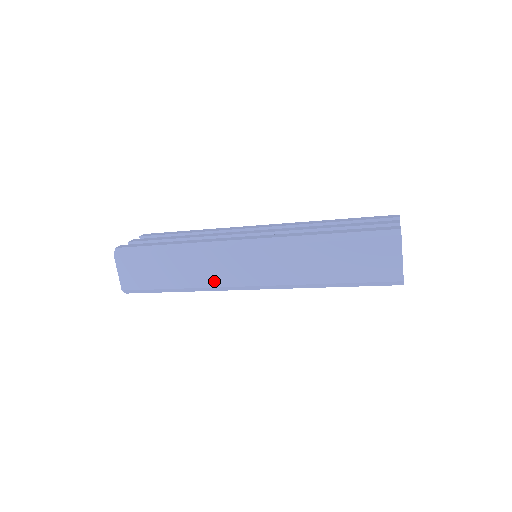
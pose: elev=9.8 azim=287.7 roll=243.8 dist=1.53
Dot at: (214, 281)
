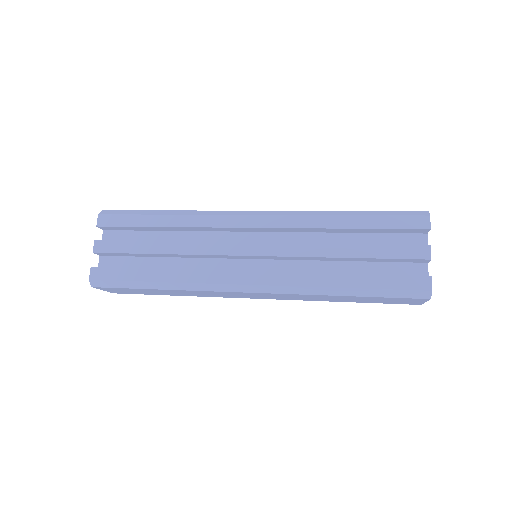
Dot at: (218, 296)
